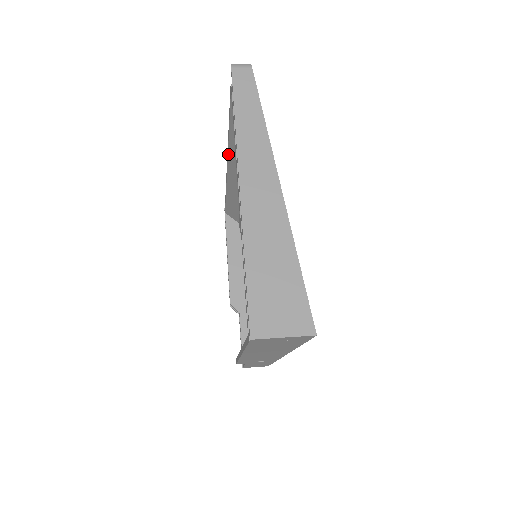
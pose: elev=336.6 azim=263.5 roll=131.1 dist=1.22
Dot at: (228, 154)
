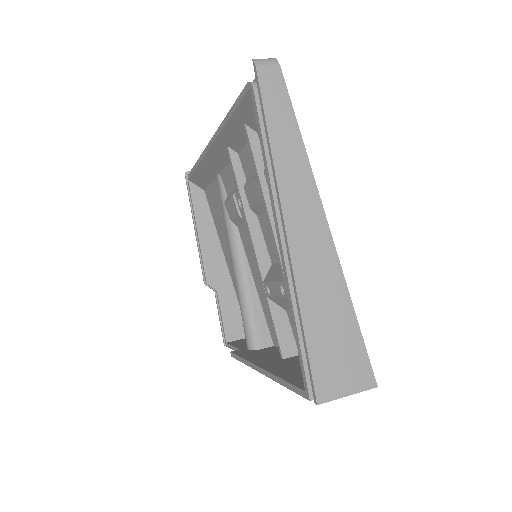
Dot at: (216, 139)
